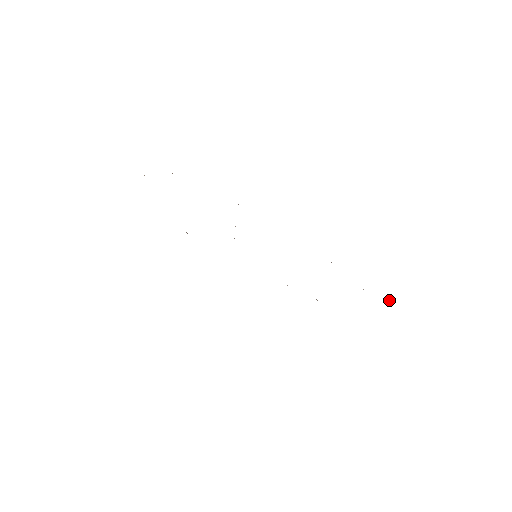
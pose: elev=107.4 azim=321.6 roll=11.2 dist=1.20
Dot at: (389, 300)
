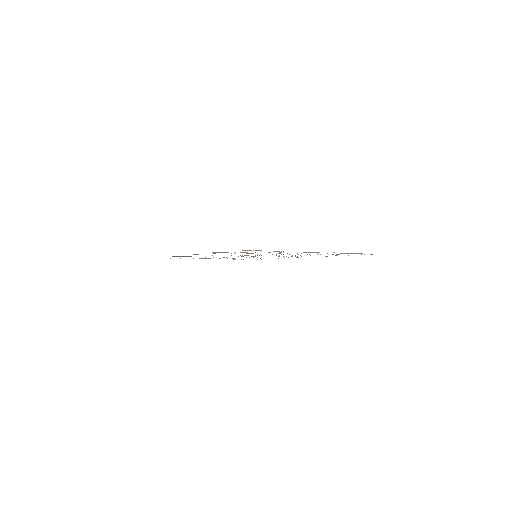
Dot at: (246, 250)
